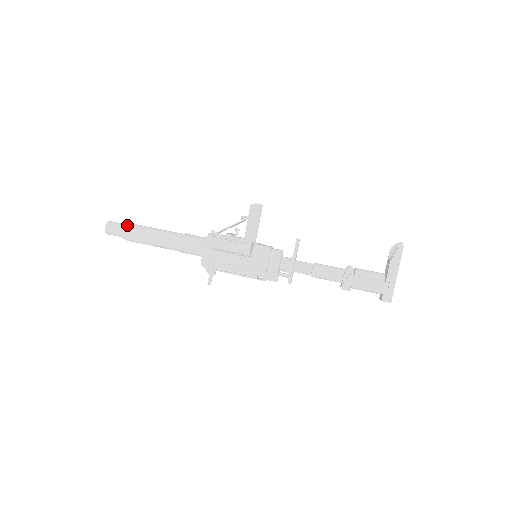
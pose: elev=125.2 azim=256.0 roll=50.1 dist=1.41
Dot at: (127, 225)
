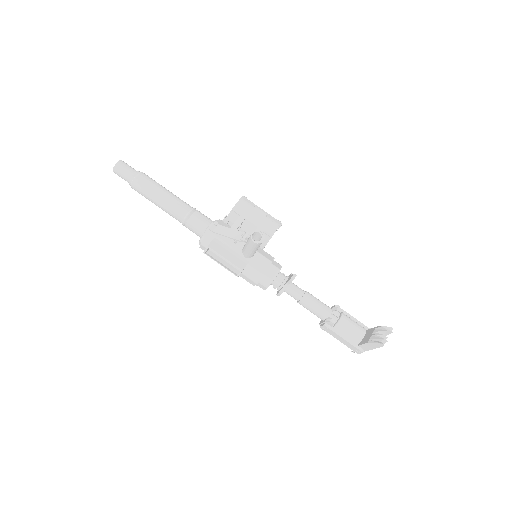
Dot at: (133, 181)
